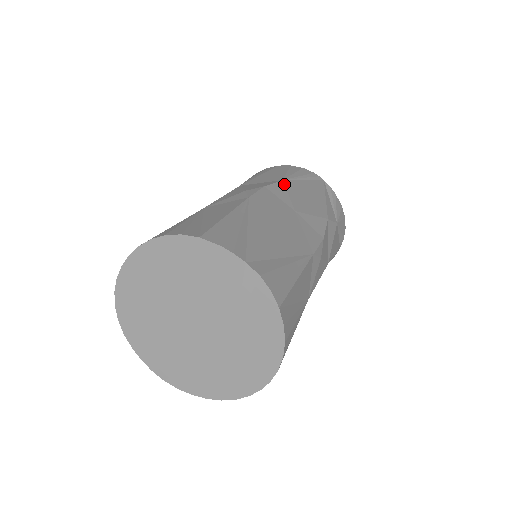
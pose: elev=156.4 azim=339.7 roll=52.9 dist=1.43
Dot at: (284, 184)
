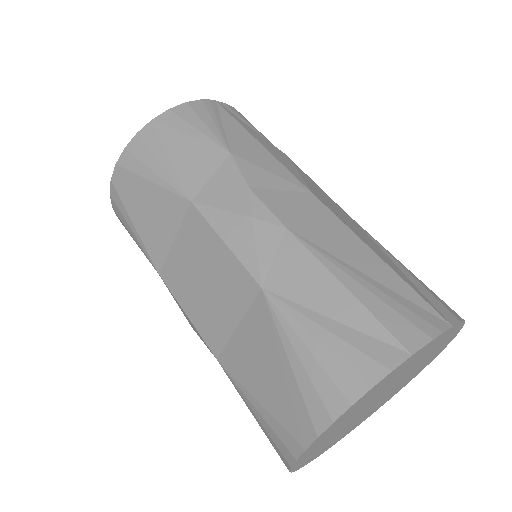
Dot at: (243, 159)
